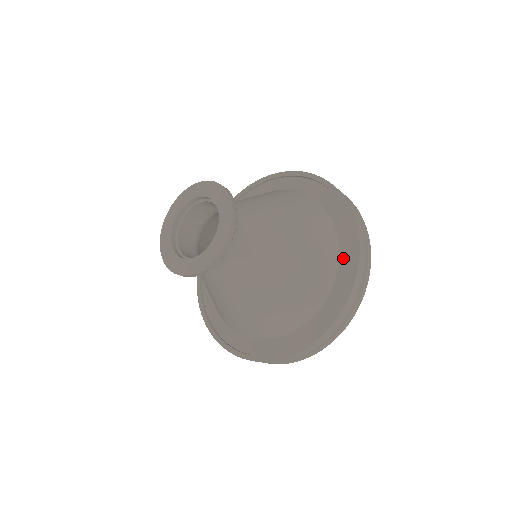
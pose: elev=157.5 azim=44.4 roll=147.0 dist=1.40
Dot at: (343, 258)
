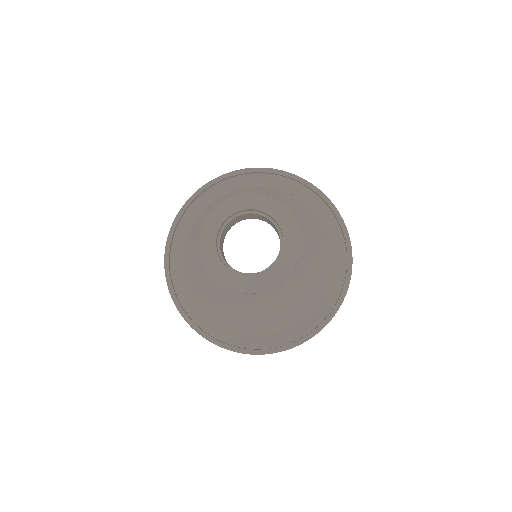
Dot at: (336, 260)
